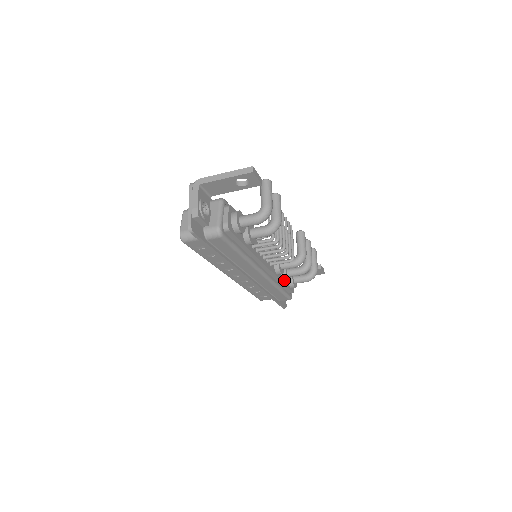
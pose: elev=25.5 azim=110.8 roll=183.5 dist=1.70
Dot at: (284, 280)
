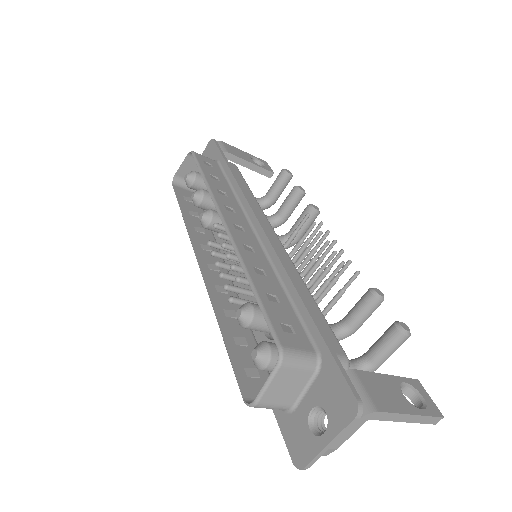
Dot at: occluded
